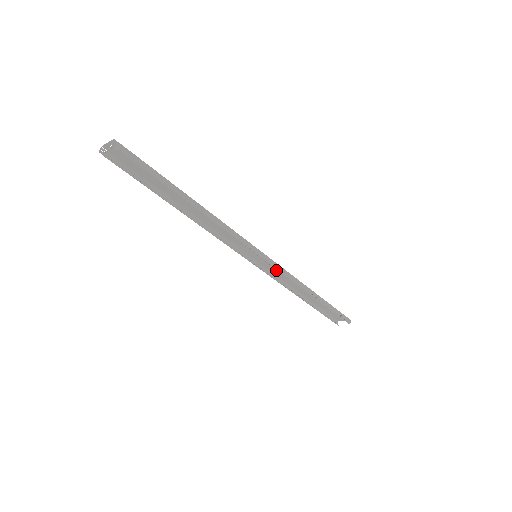
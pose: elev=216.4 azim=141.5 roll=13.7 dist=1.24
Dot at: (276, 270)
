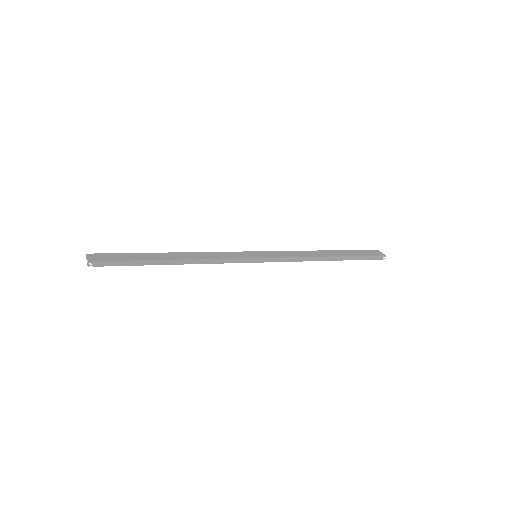
Dot at: (283, 253)
